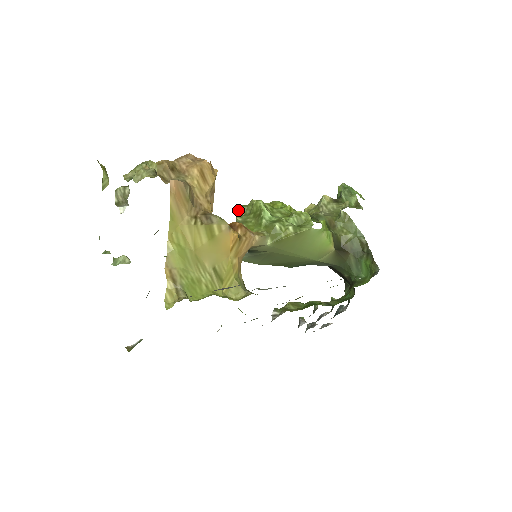
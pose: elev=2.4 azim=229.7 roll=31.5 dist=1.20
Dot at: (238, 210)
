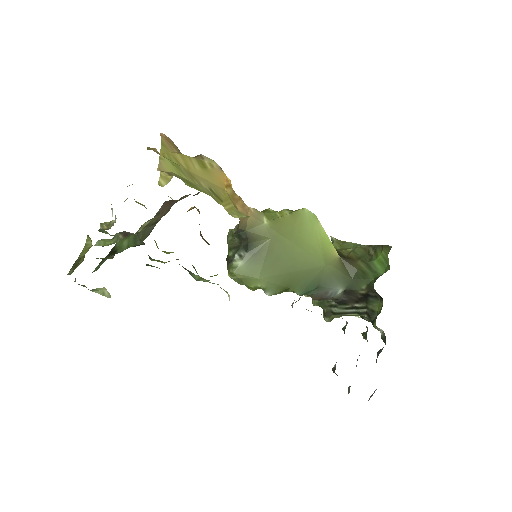
Dot at: (228, 232)
